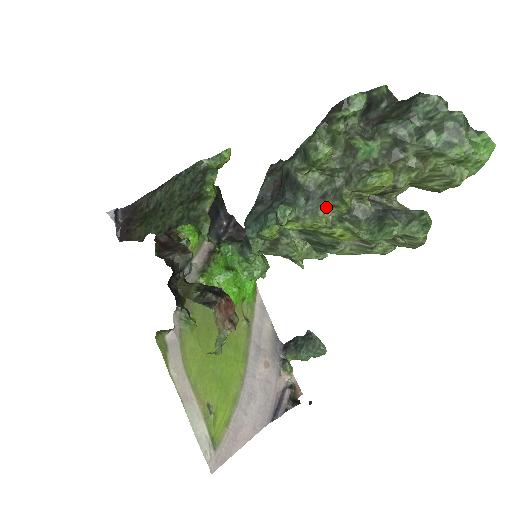
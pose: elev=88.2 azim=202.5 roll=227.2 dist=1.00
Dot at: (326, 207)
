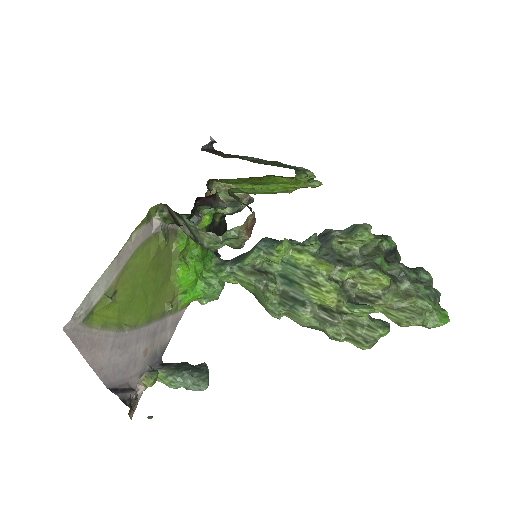
Dot at: (336, 267)
